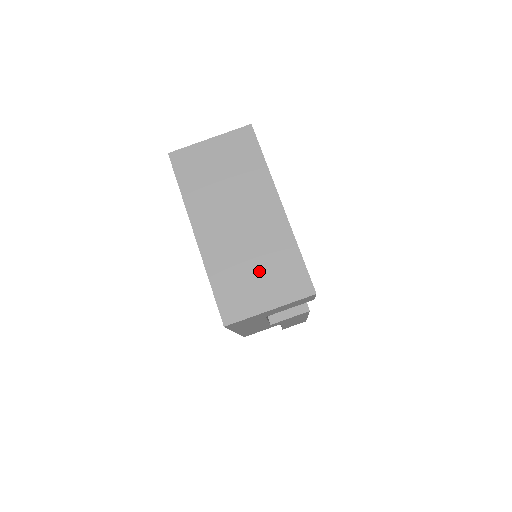
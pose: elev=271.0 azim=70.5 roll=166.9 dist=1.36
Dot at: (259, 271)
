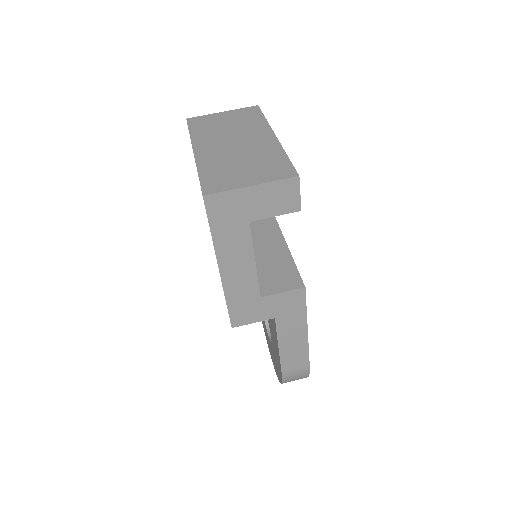
Dot at: (246, 166)
